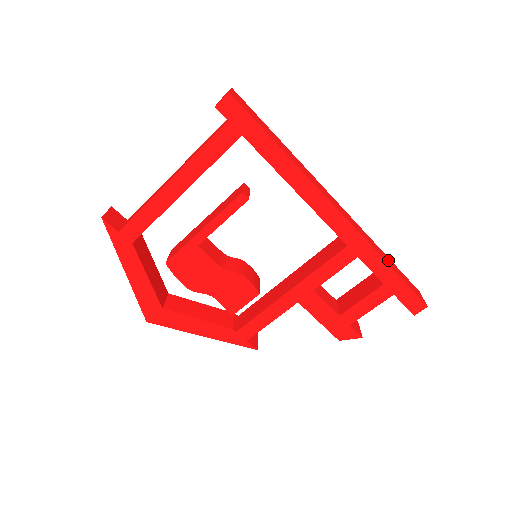
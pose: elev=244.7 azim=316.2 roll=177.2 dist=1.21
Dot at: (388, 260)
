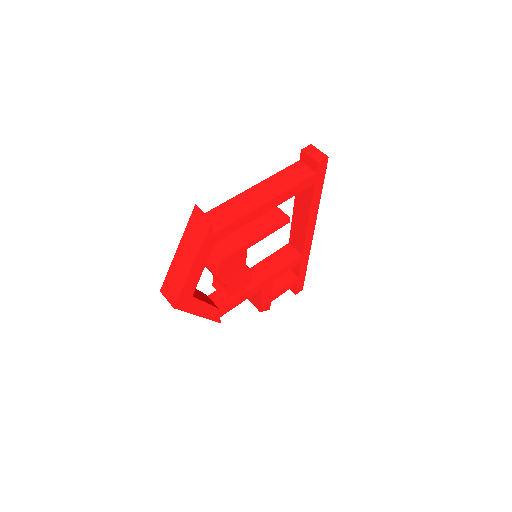
Dot at: occluded
